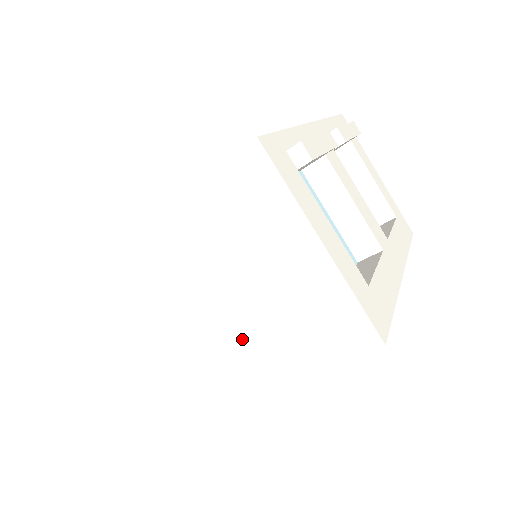
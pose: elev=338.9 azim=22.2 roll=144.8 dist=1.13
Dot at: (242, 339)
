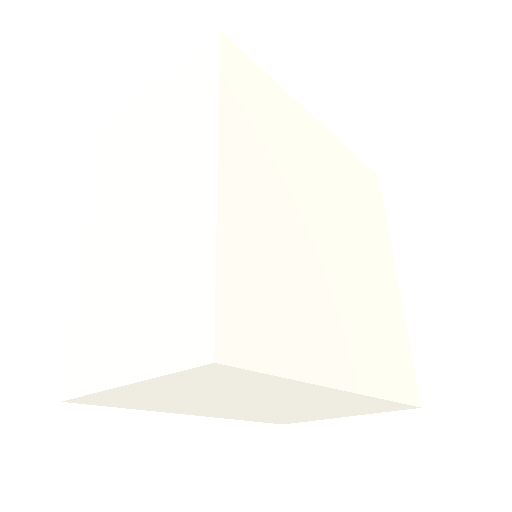
Dot at: (176, 154)
